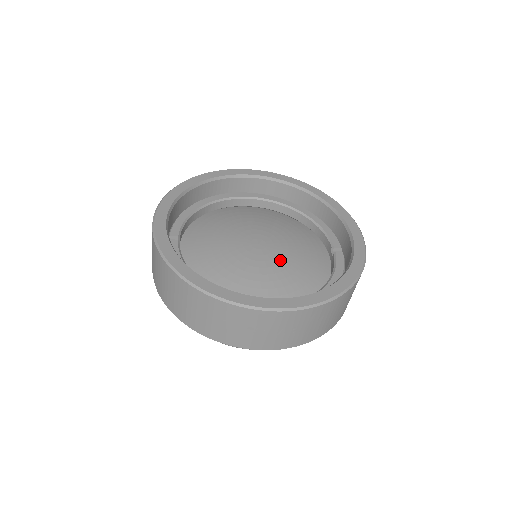
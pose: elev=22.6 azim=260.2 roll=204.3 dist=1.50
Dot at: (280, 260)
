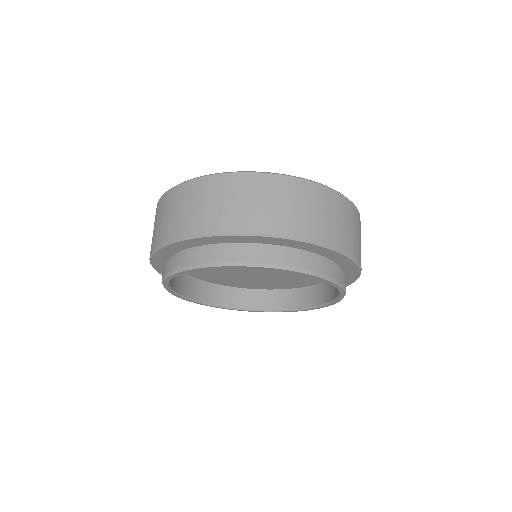
Dot at: occluded
